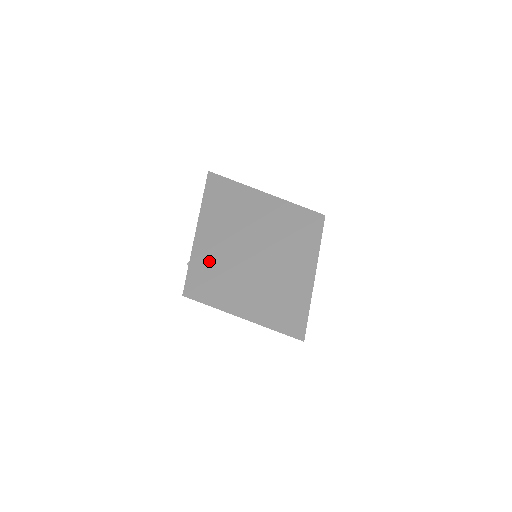
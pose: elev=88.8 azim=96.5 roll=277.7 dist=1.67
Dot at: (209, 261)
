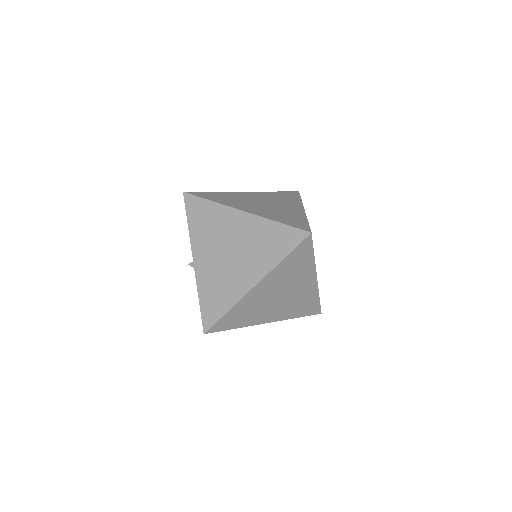
Dot at: occluded
